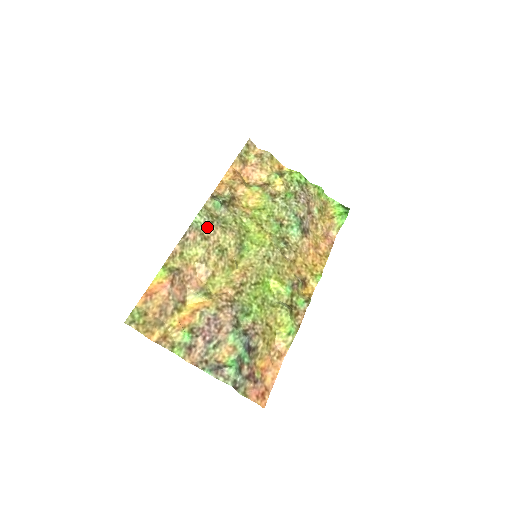
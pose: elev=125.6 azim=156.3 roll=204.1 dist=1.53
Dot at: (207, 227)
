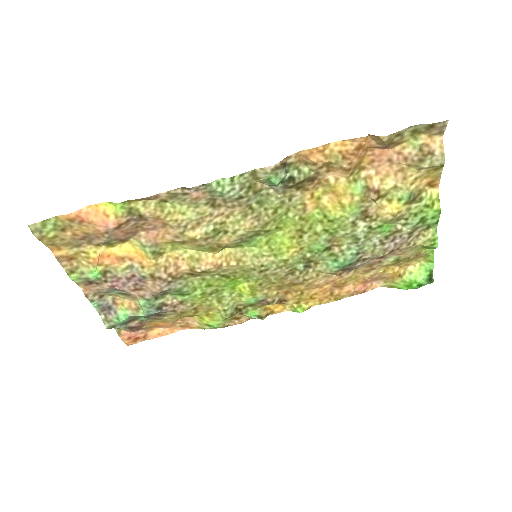
Dot at: (228, 197)
